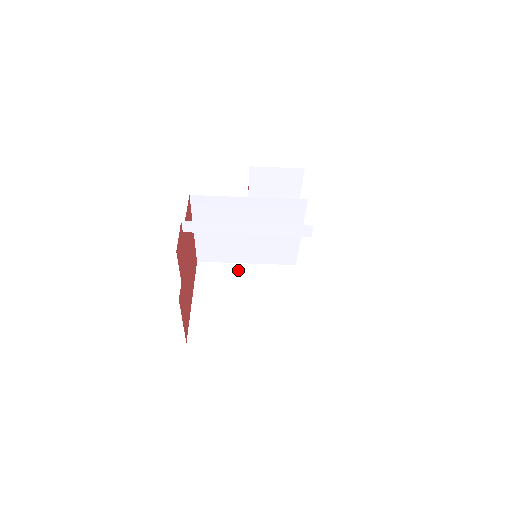
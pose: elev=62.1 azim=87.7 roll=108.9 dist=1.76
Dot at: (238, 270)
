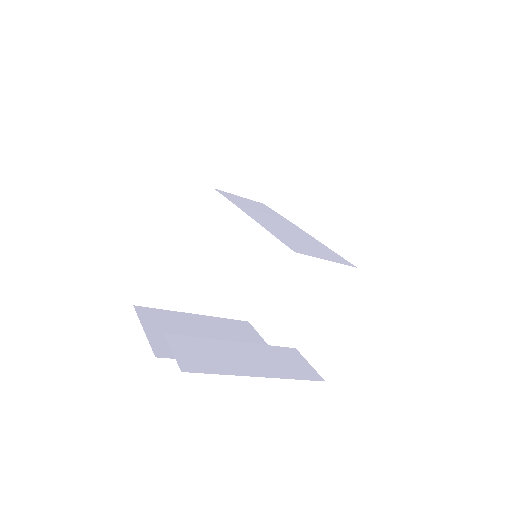
Dot at: (221, 213)
